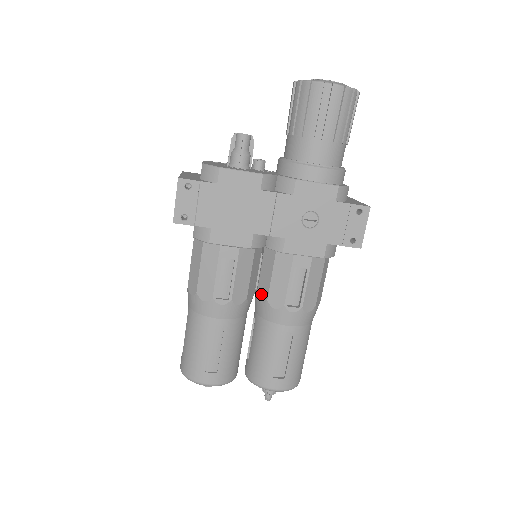
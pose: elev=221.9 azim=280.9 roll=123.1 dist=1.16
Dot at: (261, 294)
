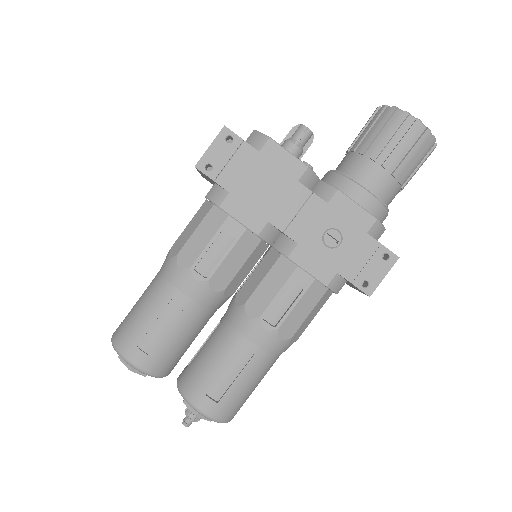
Dot at: (241, 295)
